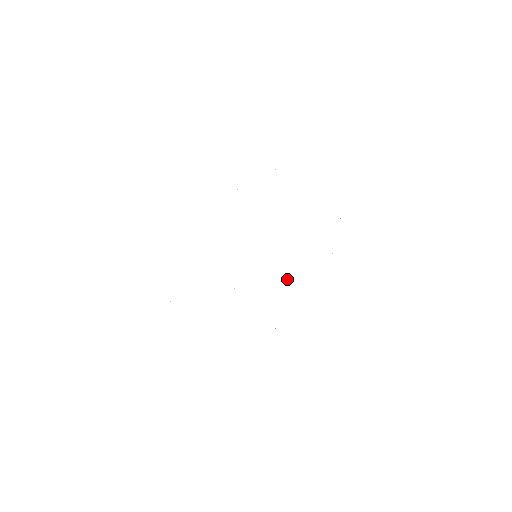
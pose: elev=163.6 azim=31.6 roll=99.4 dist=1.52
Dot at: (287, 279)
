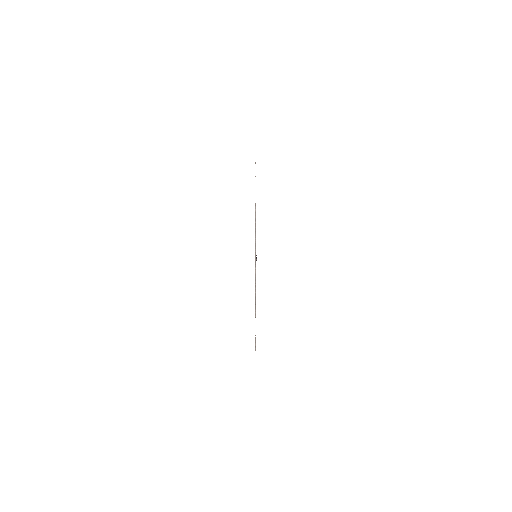
Dot at: occluded
